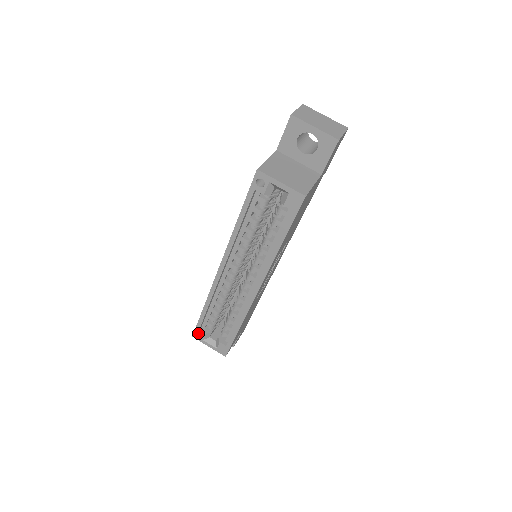
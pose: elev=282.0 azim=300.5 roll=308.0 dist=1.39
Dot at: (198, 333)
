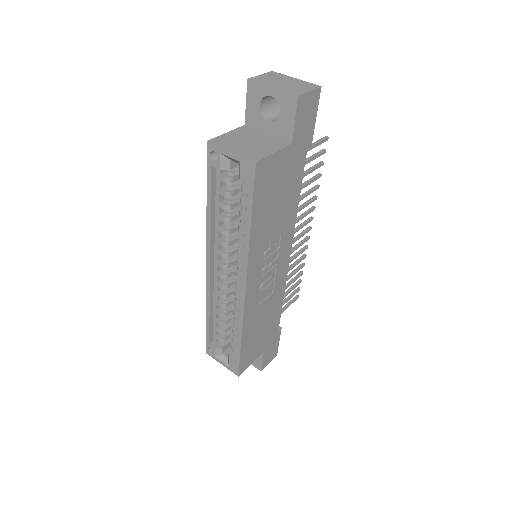
Dot at: (211, 349)
